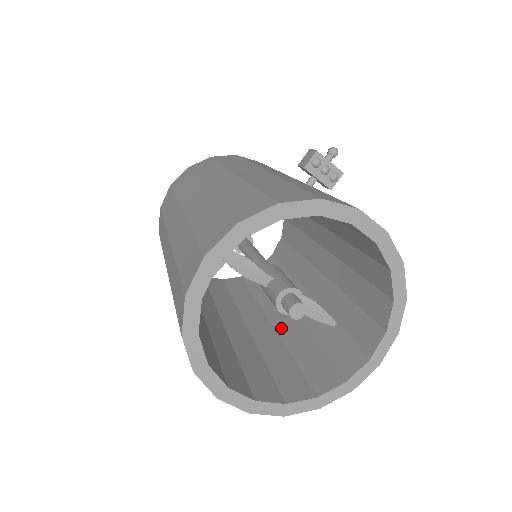
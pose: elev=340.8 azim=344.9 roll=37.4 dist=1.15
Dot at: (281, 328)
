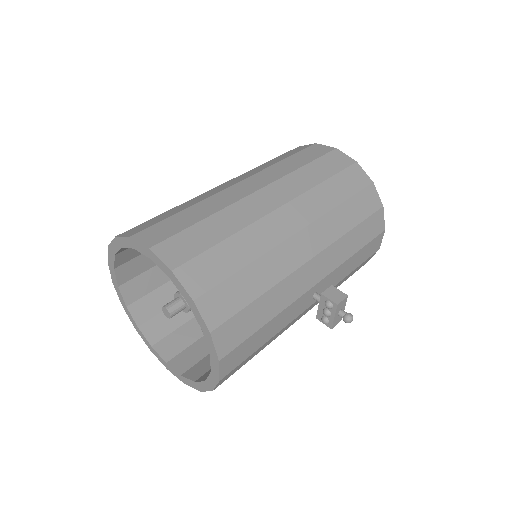
Dot at: occluded
